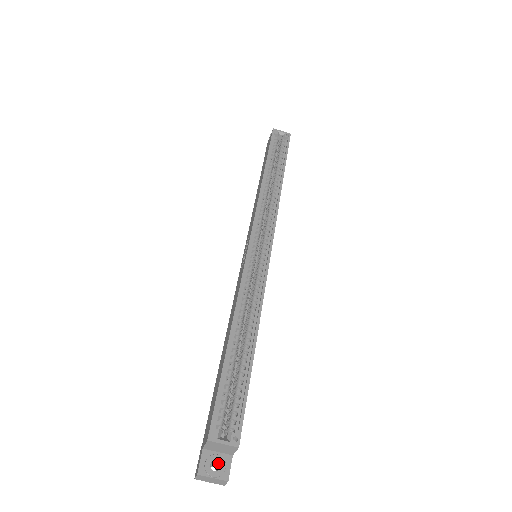
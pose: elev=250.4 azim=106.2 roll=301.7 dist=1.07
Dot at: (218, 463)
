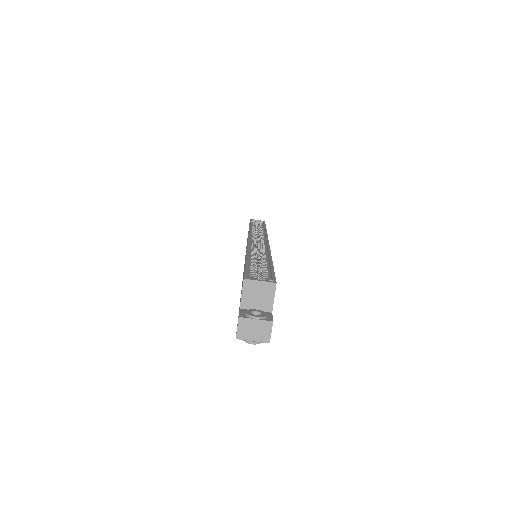
Dot at: occluded
